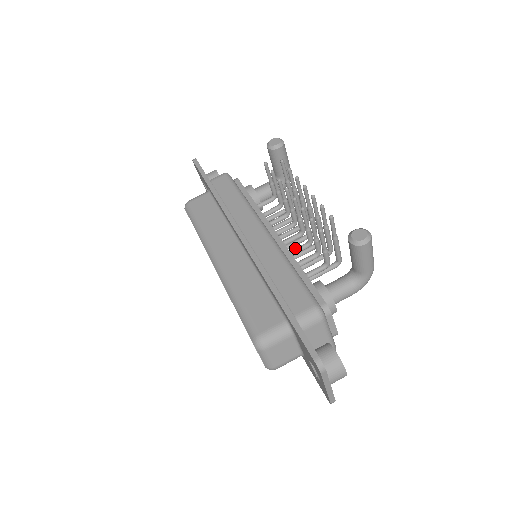
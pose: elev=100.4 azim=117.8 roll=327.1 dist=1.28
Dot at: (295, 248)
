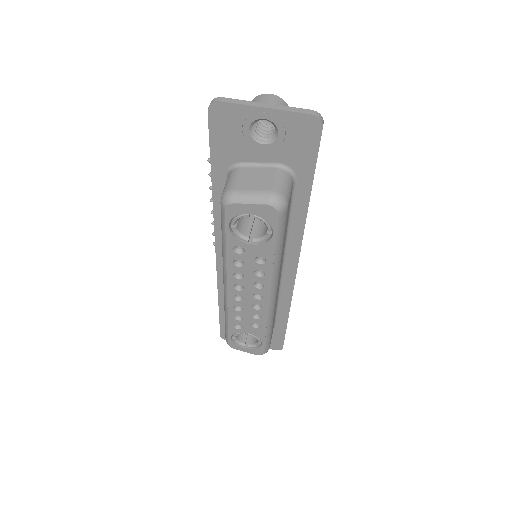
Dot at: occluded
